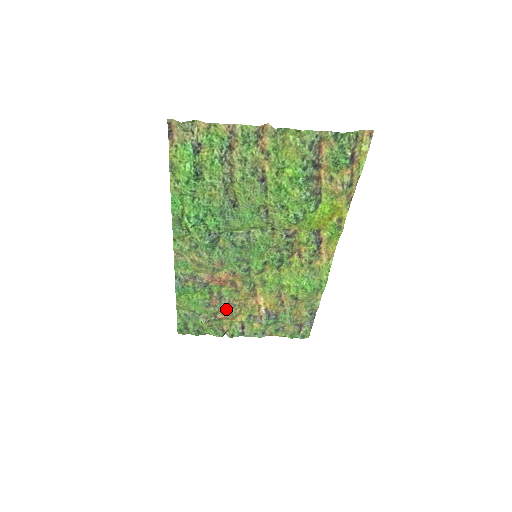
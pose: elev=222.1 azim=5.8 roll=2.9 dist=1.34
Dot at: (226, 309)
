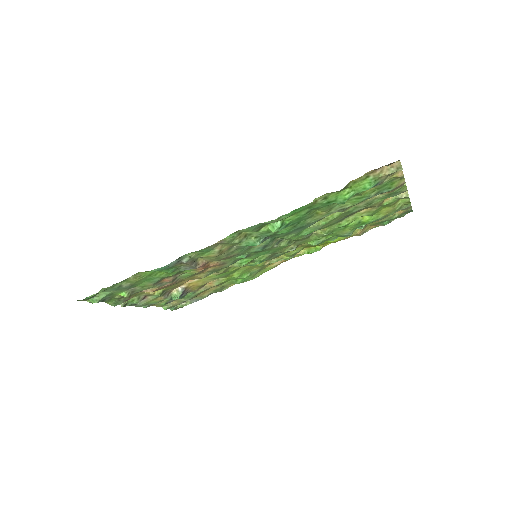
Dot at: (164, 286)
